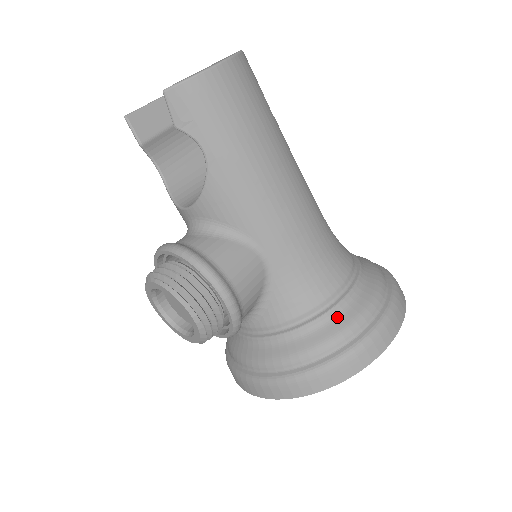
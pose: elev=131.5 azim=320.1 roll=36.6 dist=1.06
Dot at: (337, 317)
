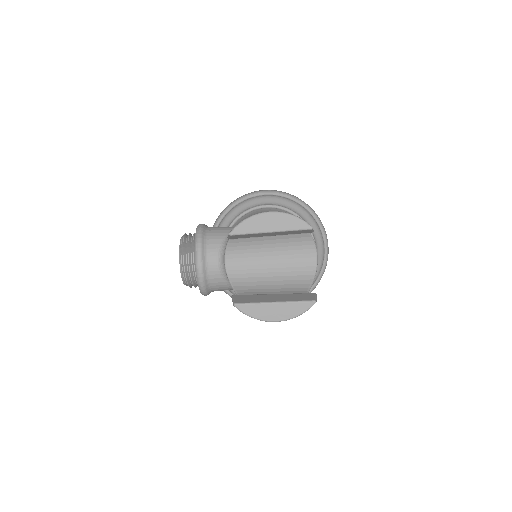
Dot at: occluded
